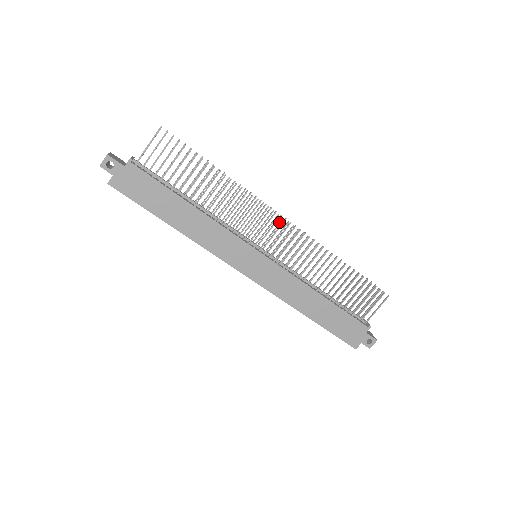
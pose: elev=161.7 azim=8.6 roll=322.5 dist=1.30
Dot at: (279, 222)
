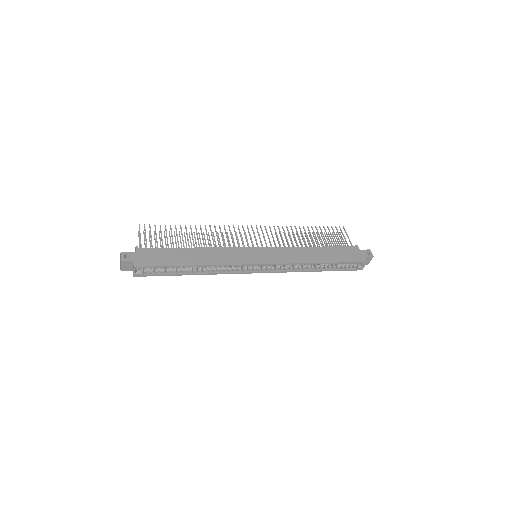
Dot at: occluded
